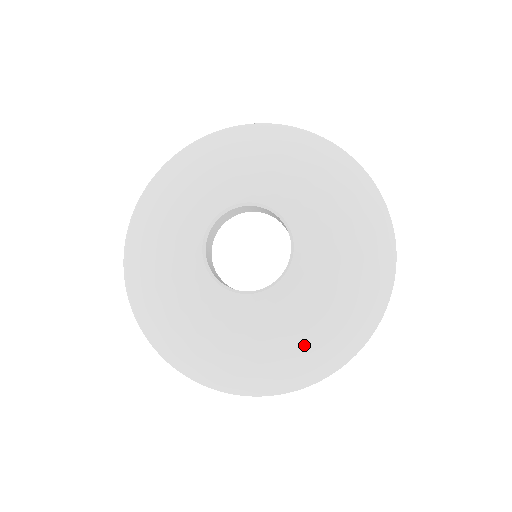
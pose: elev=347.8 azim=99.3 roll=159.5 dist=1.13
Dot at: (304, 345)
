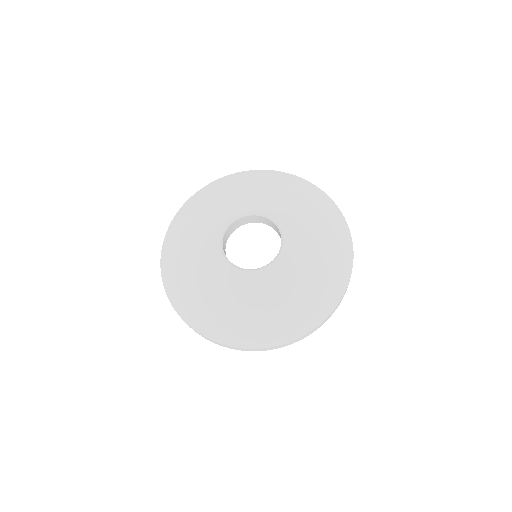
Dot at: (280, 312)
